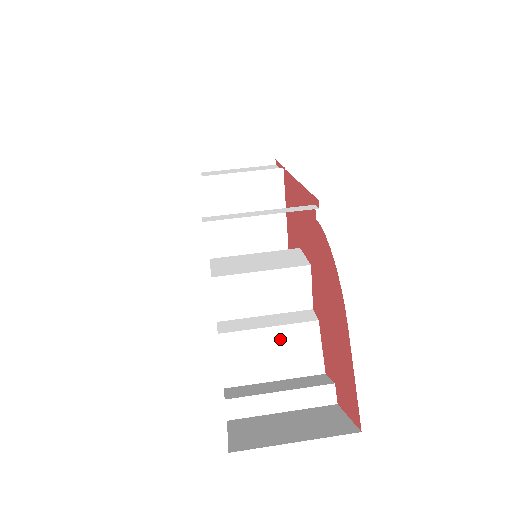
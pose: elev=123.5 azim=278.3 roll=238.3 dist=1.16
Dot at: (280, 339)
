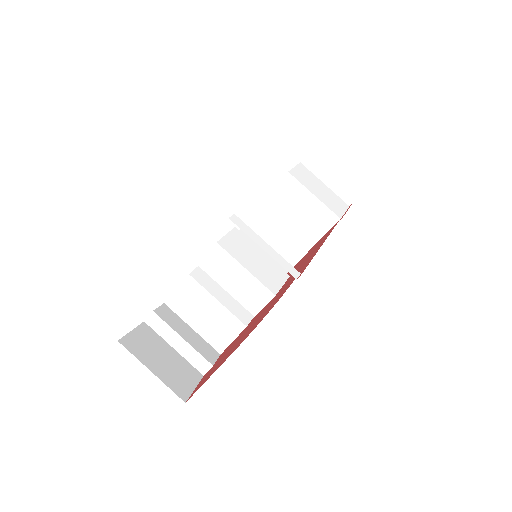
Dot at: (217, 312)
